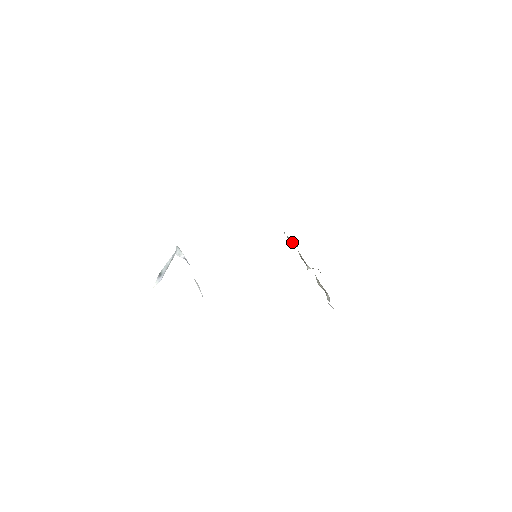
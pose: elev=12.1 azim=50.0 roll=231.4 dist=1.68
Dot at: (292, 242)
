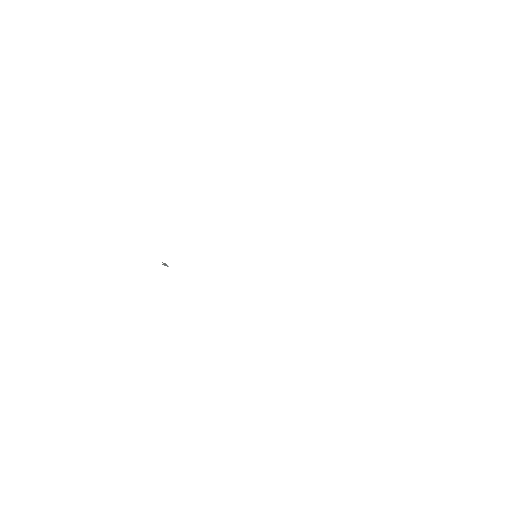
Dot at: occluded
